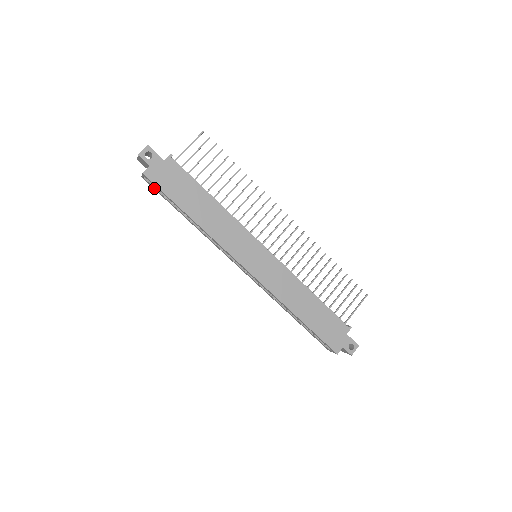
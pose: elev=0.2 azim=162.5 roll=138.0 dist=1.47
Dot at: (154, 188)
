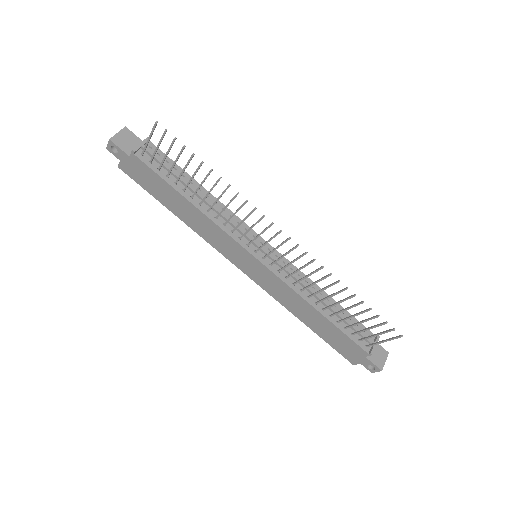
Dot at: occluded
